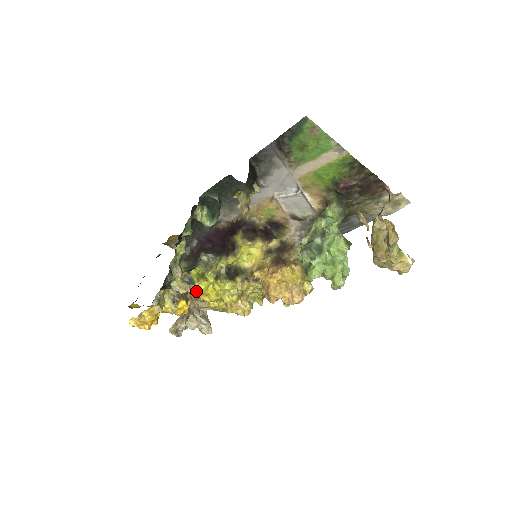
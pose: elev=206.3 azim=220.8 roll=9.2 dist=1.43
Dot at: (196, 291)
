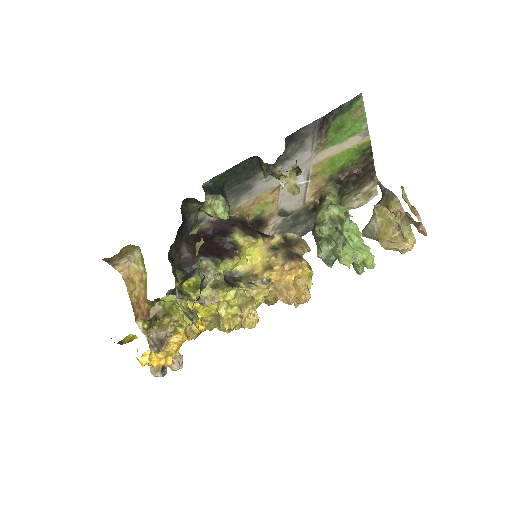
Dot at: occluded
